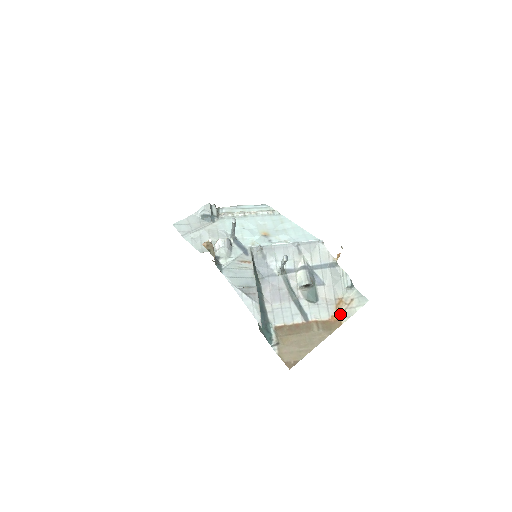
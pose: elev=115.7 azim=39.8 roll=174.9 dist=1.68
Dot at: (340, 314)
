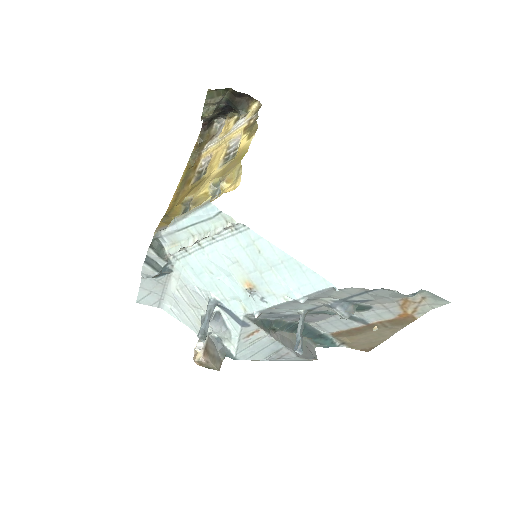
Dot at: (410, 312)
